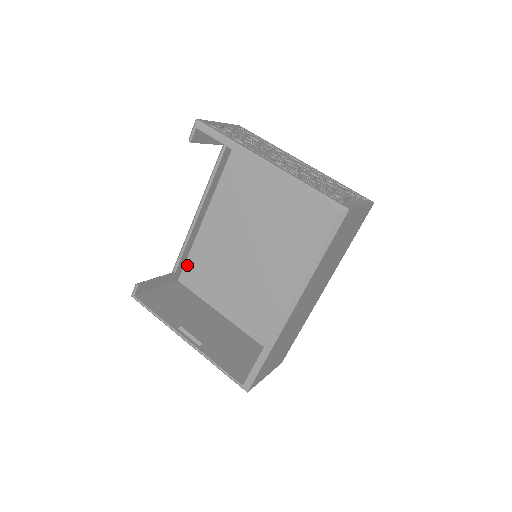
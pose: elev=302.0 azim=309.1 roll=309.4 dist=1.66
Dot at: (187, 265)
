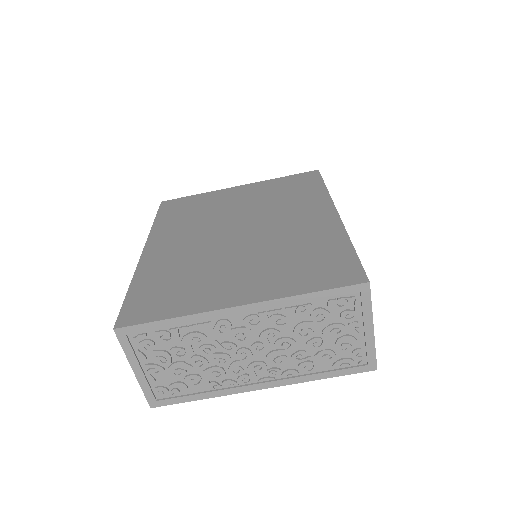
Dot at: occluded
